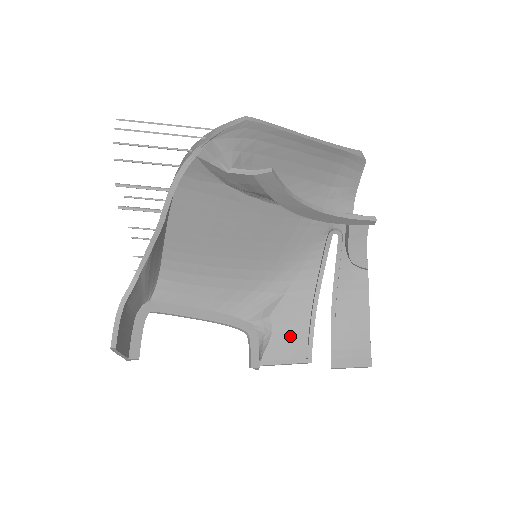
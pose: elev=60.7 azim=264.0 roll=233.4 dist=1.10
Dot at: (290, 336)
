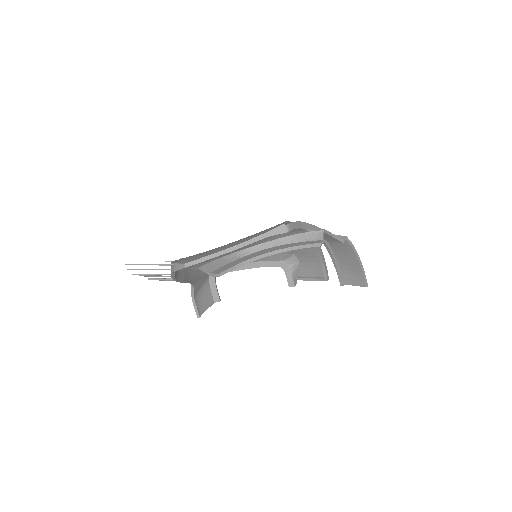
Dot at: (311, 265)
